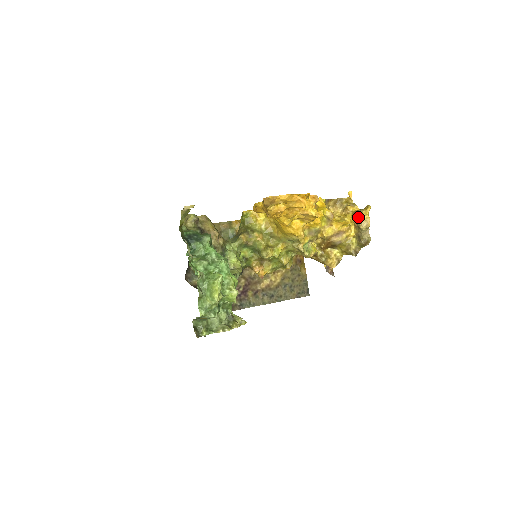
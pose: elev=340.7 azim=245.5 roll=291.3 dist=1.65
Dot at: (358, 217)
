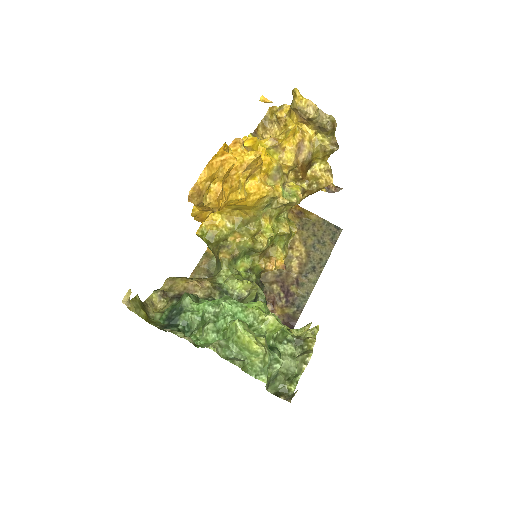
Dot at: (297, 112)
